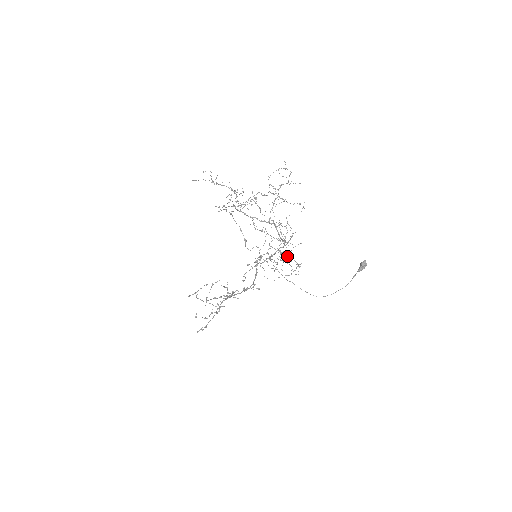
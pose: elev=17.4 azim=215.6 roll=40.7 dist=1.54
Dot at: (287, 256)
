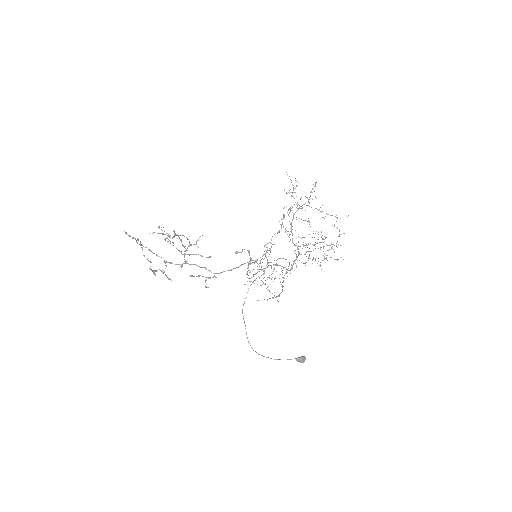
Dot at: occluded
